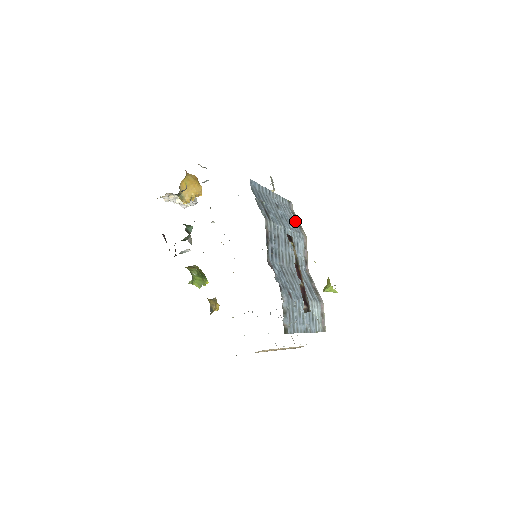
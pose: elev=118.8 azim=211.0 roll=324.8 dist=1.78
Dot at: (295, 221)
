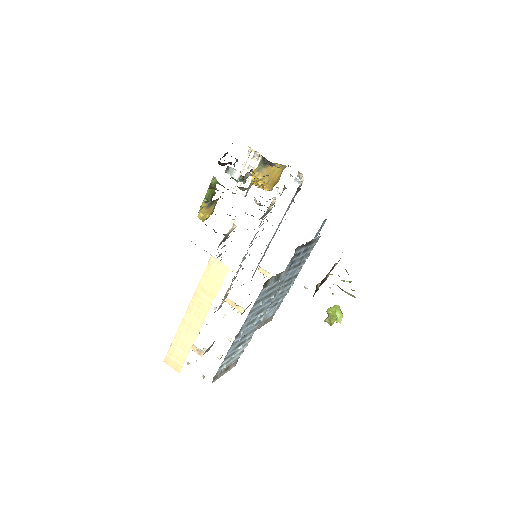
Dot at: occluded
